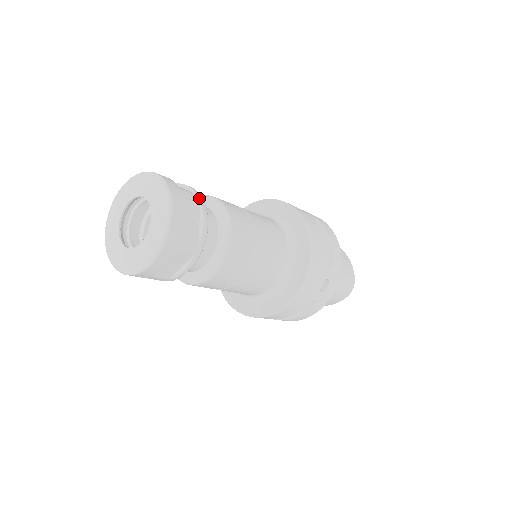
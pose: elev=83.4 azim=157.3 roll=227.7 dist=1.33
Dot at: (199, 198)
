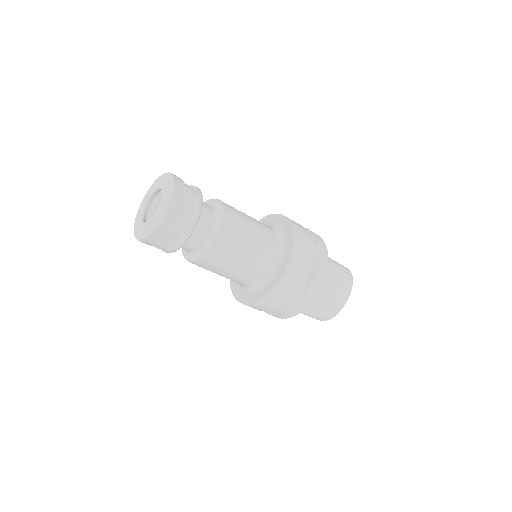
Dot at: occluded
